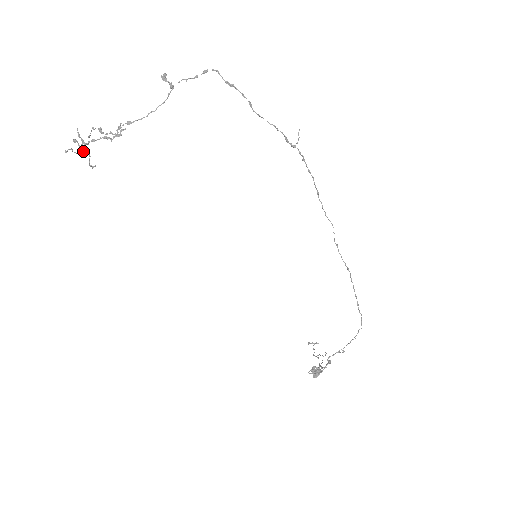
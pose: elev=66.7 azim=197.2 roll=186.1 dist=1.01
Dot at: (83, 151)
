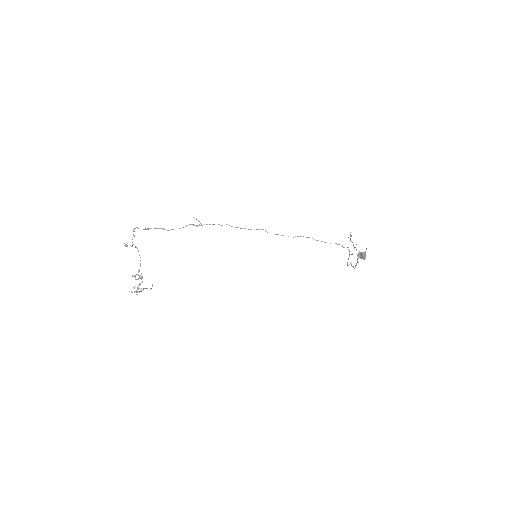
Dot at: occluded
